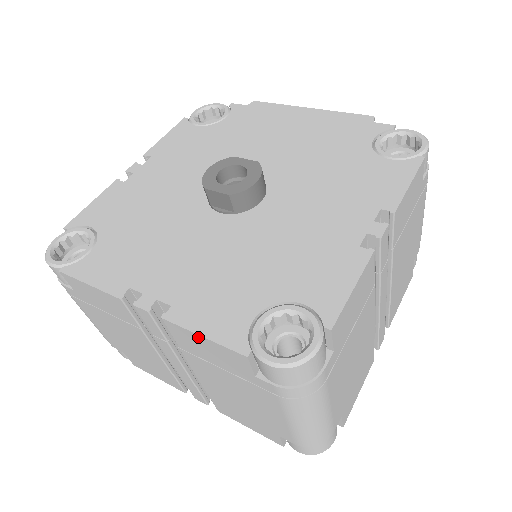
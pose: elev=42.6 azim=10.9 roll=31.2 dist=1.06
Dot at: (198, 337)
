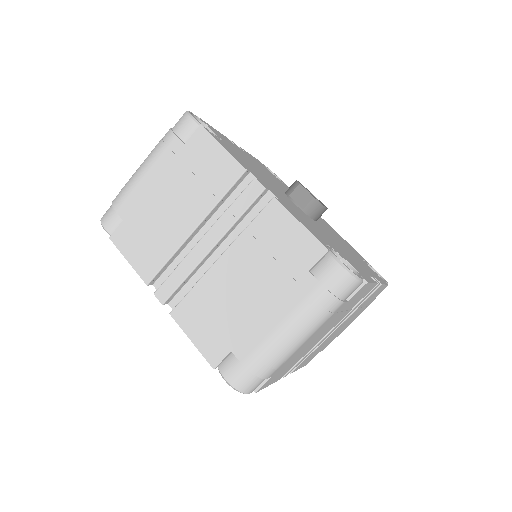
Dot at: (294, 222)
